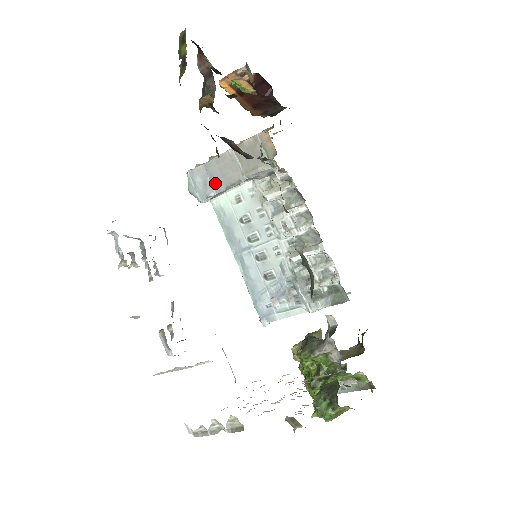
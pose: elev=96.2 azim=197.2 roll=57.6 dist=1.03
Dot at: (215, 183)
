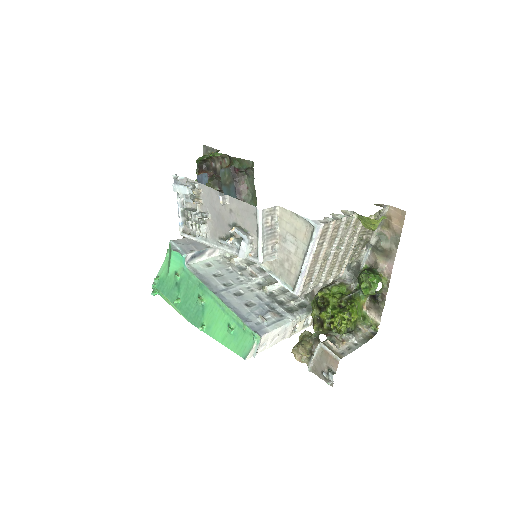
Dot at: (196, 246)
